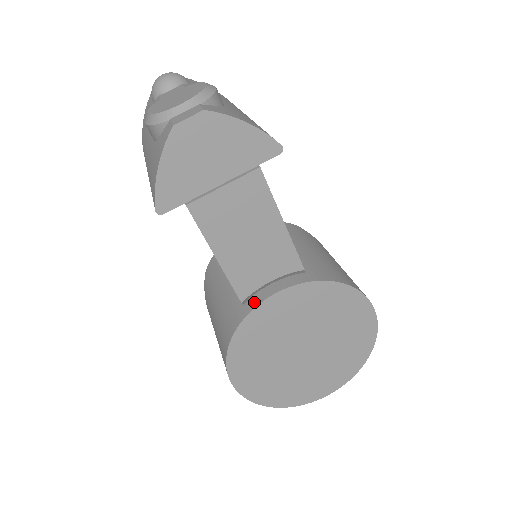
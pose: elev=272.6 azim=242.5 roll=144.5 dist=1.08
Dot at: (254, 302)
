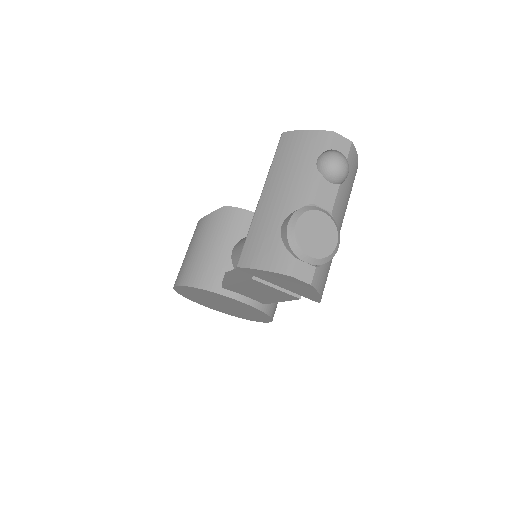
Dot at: (227, 292)
